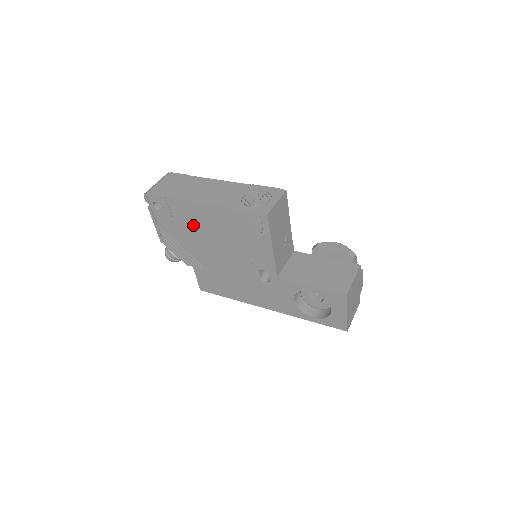
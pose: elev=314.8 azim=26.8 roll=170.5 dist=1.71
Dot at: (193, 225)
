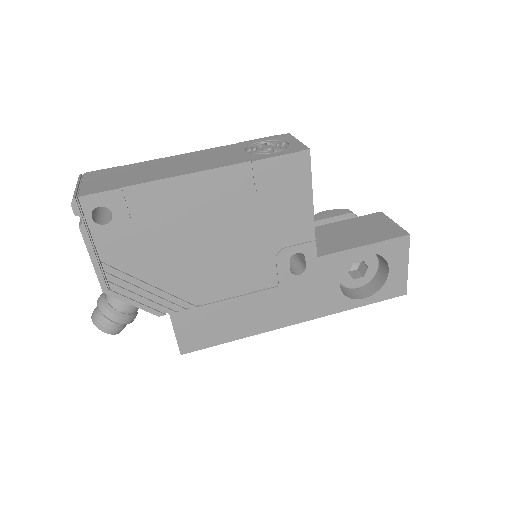
Dot at: (176, 225)
